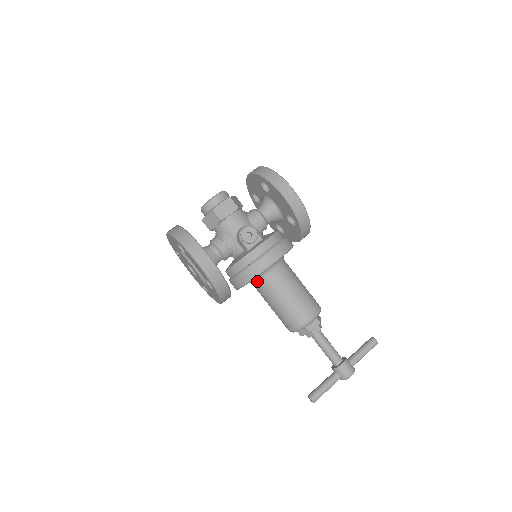
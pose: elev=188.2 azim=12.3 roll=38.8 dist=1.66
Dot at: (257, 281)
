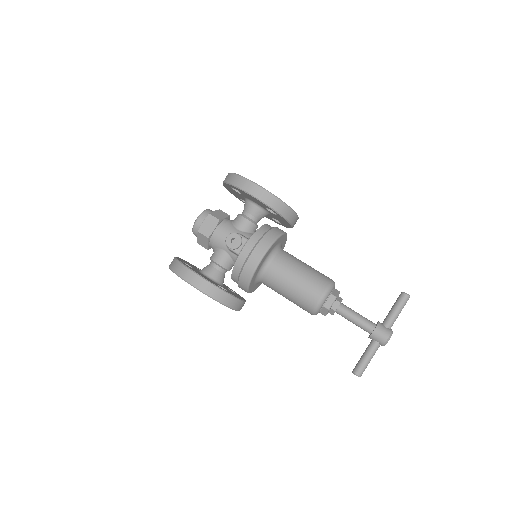
Dot at: (261, 279)
